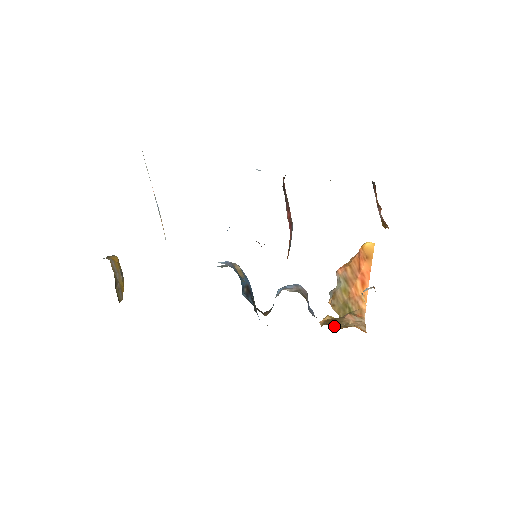
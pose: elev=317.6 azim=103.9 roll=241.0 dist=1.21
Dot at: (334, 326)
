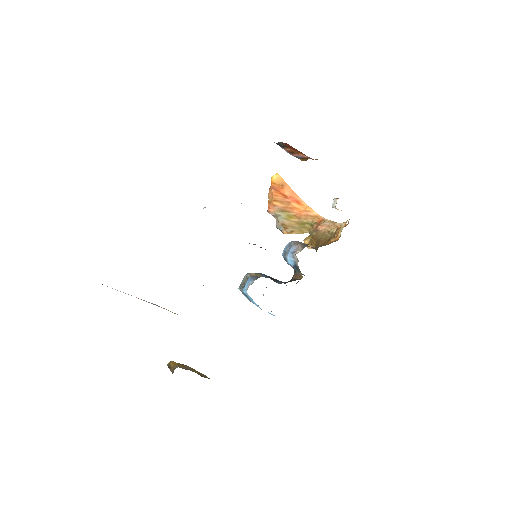
Dot at: (337, 240)
